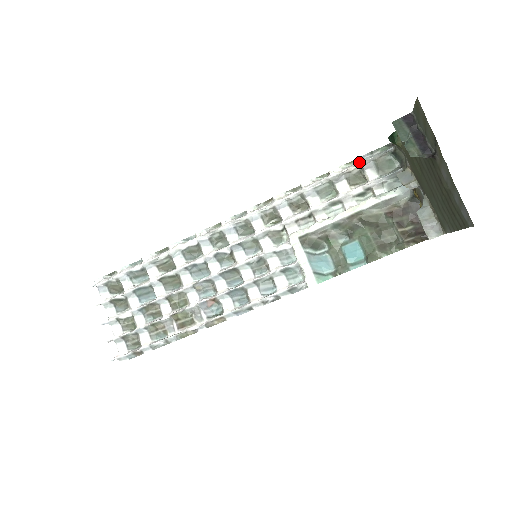
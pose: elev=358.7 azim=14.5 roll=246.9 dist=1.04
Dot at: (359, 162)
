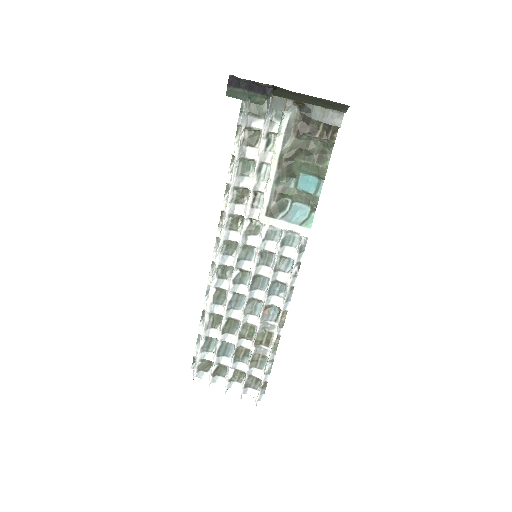
Dot at: (241, 127)
